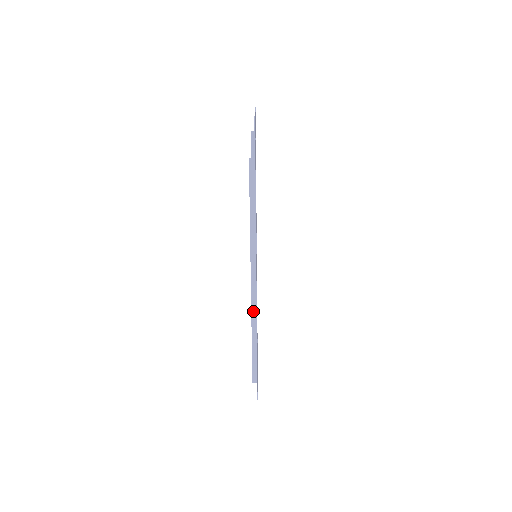
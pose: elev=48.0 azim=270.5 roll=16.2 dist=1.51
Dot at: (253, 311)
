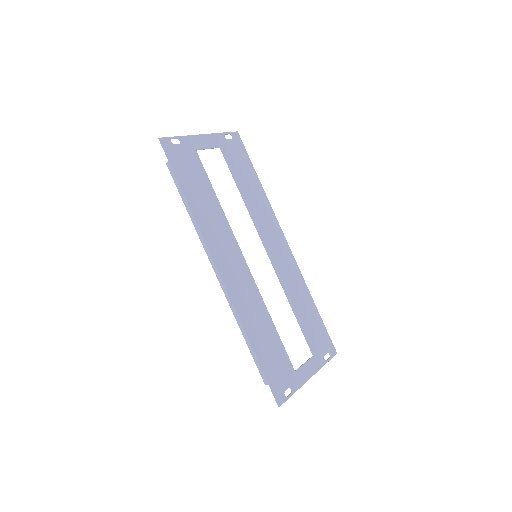
Dot at: (229, 301)
